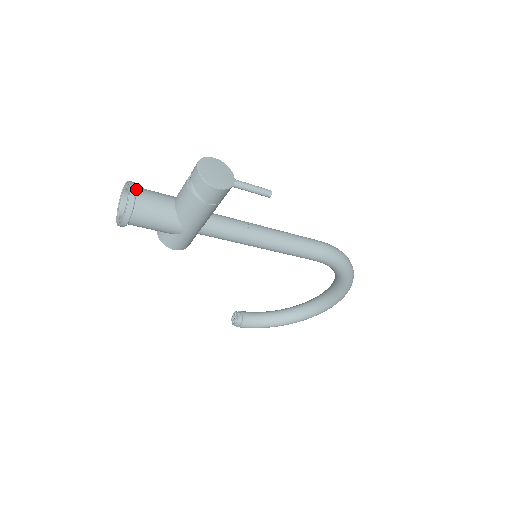
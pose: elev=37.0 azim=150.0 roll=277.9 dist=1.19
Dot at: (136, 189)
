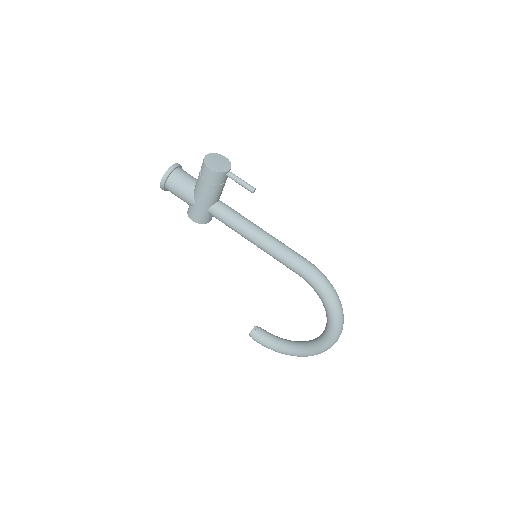
Dot at: (178, 168)
